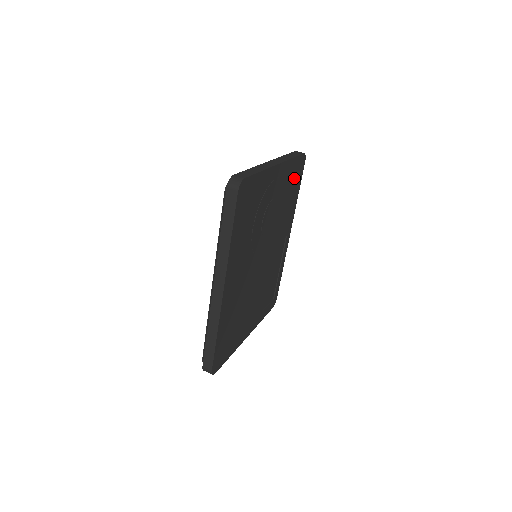
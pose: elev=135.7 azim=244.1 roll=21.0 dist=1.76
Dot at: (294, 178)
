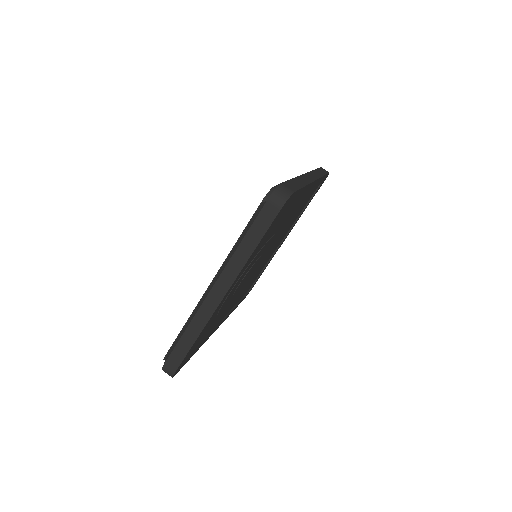
Dot at: (276, 223)
